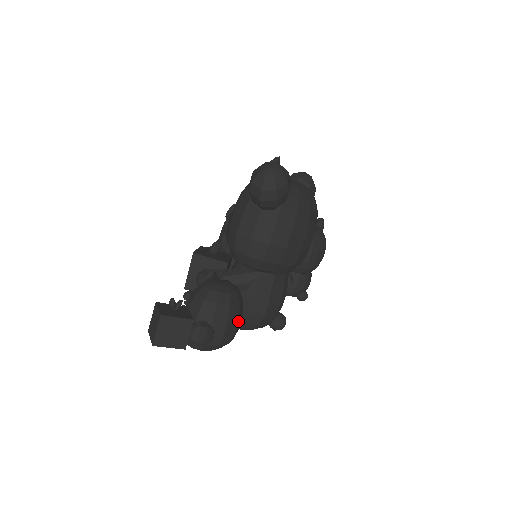
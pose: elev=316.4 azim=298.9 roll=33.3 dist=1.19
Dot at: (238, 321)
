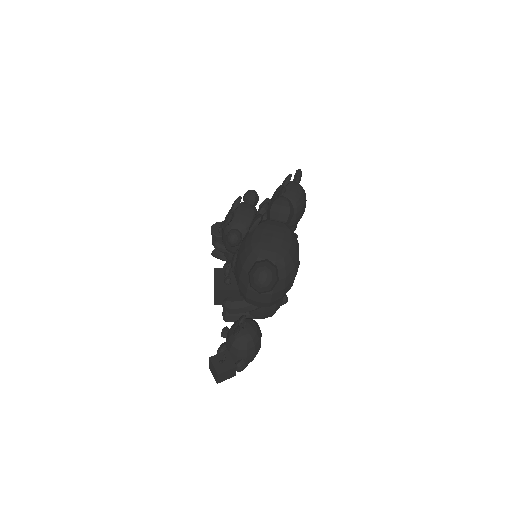
Dot at: occluded
